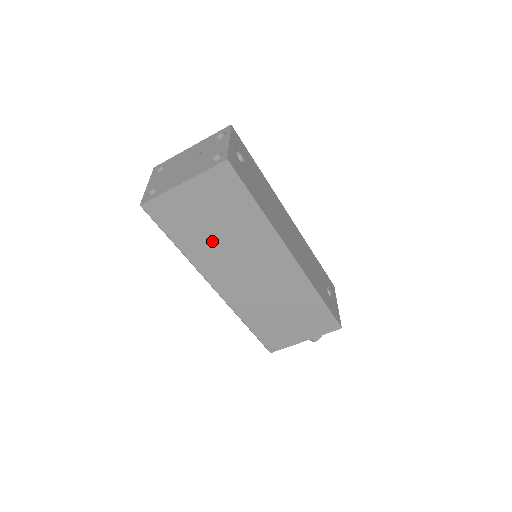
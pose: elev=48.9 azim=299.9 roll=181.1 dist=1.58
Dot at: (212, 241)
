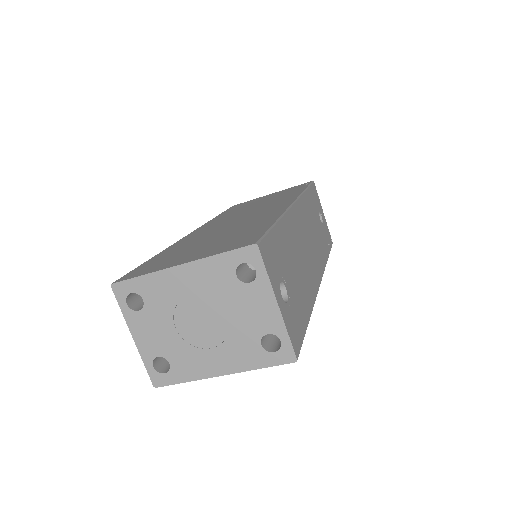
Dot at: occluded
